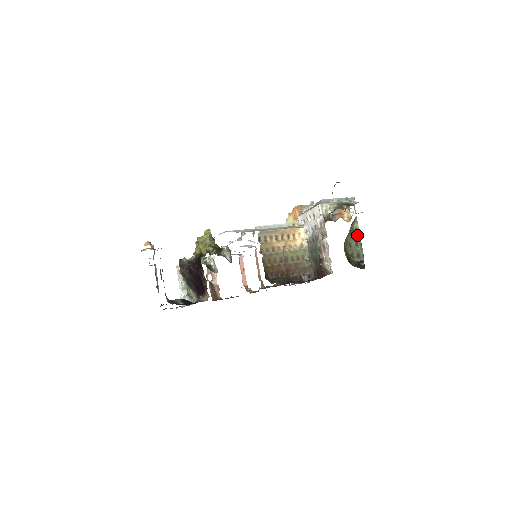
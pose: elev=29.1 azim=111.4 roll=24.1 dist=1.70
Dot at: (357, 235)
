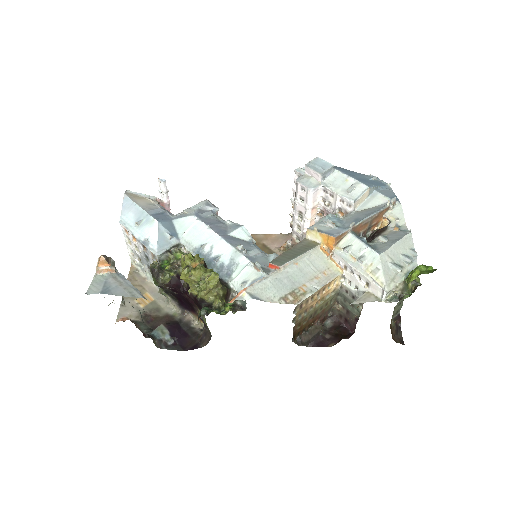
Dot at: occluded
